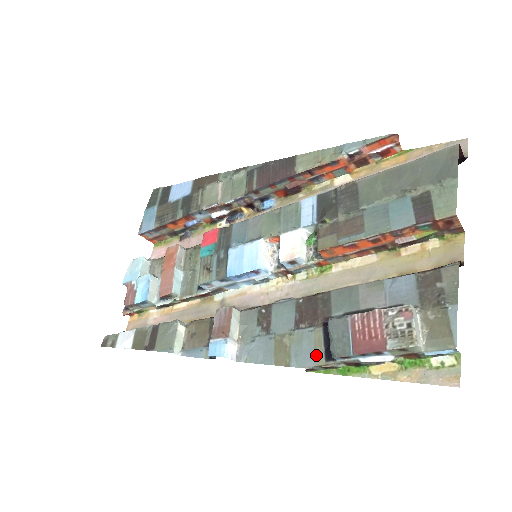
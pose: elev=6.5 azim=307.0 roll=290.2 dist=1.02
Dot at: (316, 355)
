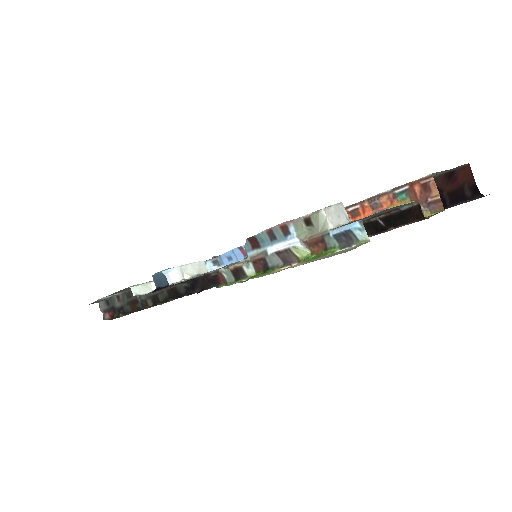
Dot at: (235, 262)
